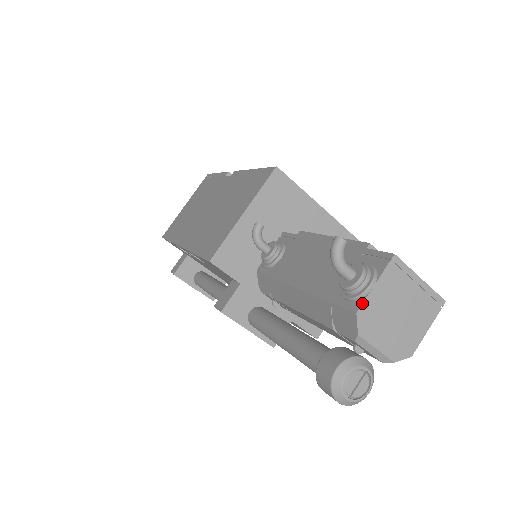
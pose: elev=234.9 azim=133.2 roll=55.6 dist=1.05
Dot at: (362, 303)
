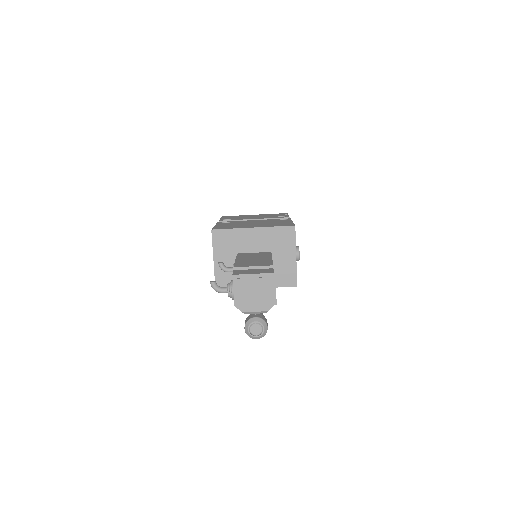
Dot at: (234, 301)
